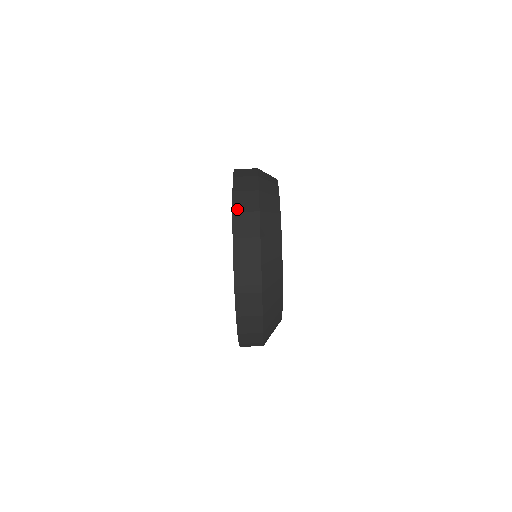
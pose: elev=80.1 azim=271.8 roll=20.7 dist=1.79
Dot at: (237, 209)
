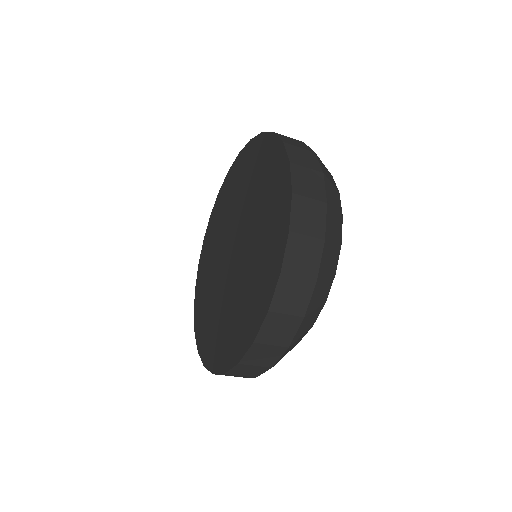
Dot at: (262, 340)
